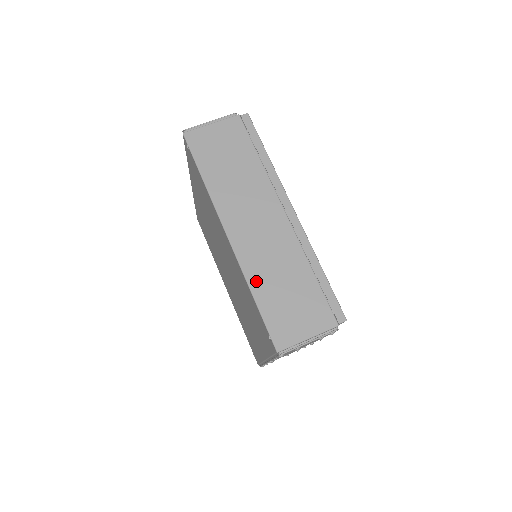
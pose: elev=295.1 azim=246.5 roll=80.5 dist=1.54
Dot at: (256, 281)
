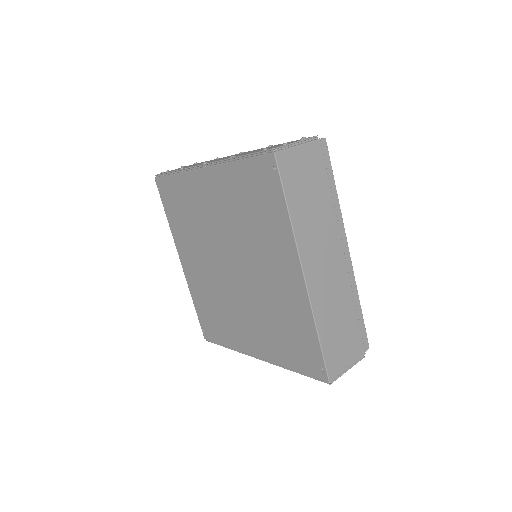
Dot at: (321, 320)
